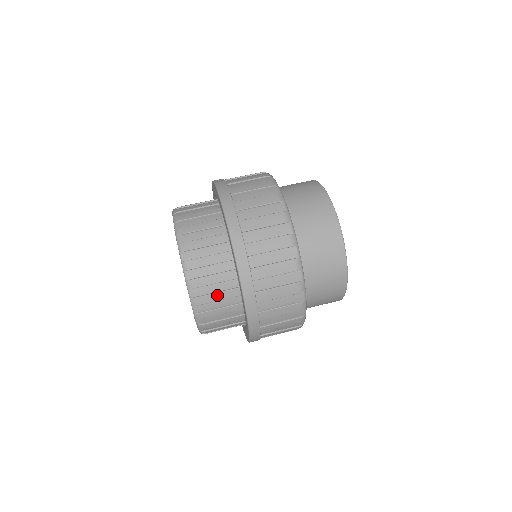
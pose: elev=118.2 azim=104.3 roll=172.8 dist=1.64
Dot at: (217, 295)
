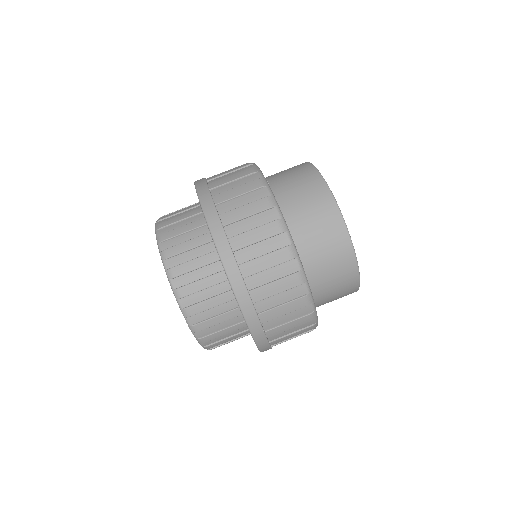
Dot at: occluded
